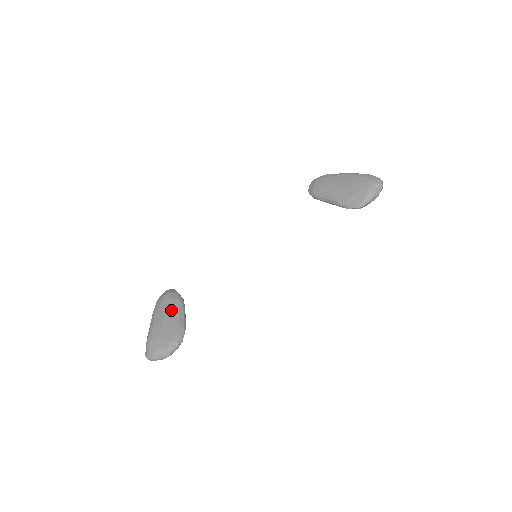
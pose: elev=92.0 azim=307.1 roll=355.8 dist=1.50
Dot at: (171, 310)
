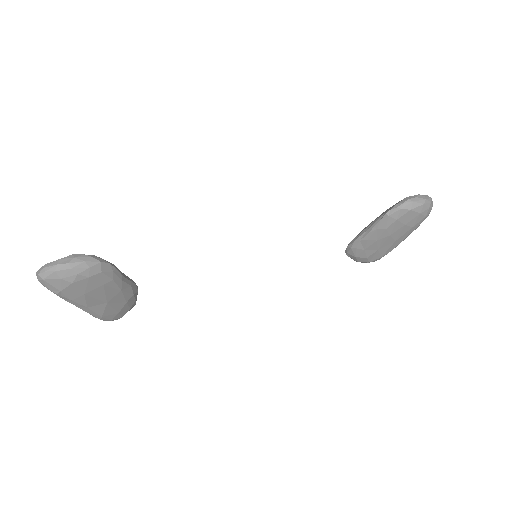
Dot at: occluded
